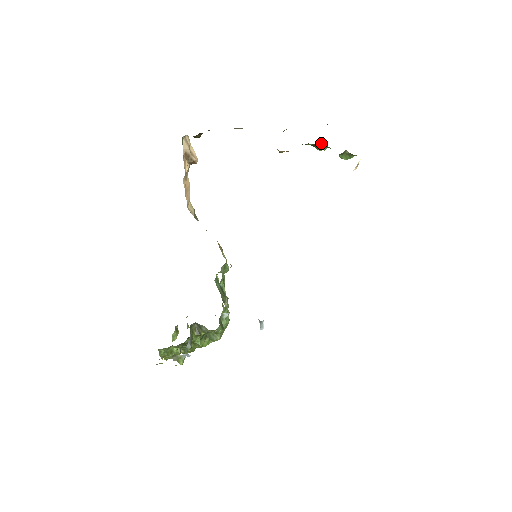
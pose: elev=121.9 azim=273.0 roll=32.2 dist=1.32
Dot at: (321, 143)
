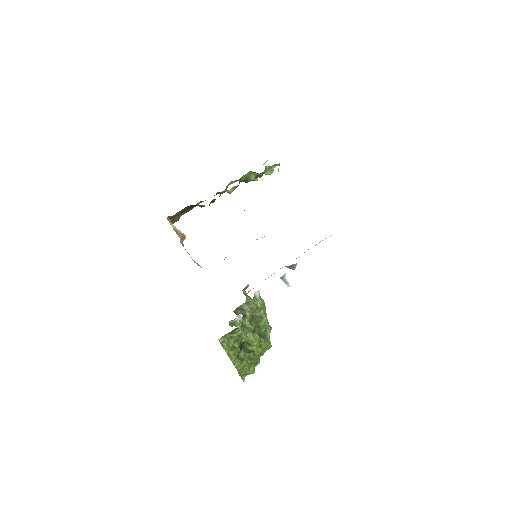
Dot at: (250, 174)
